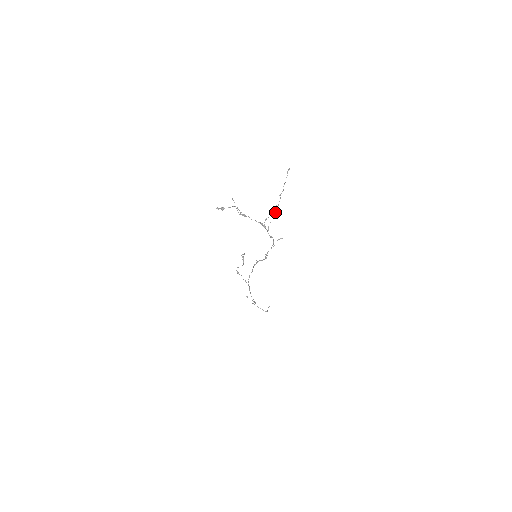
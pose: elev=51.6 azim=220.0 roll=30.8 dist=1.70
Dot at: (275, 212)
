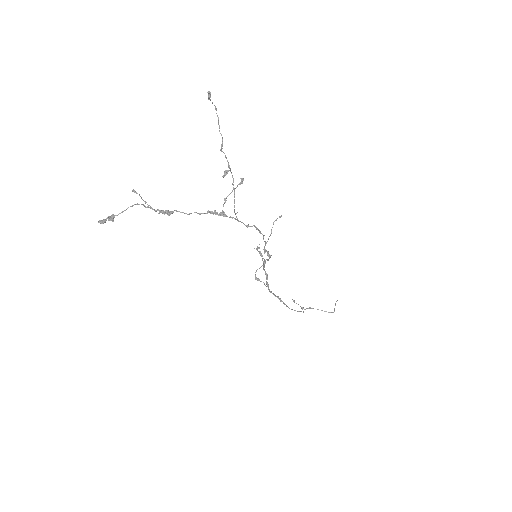
Dot at: occluded
